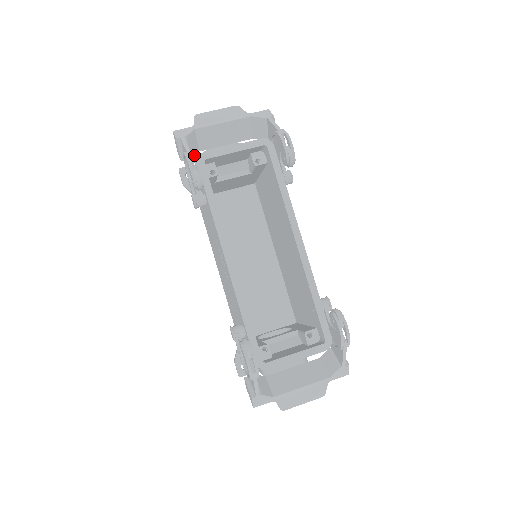
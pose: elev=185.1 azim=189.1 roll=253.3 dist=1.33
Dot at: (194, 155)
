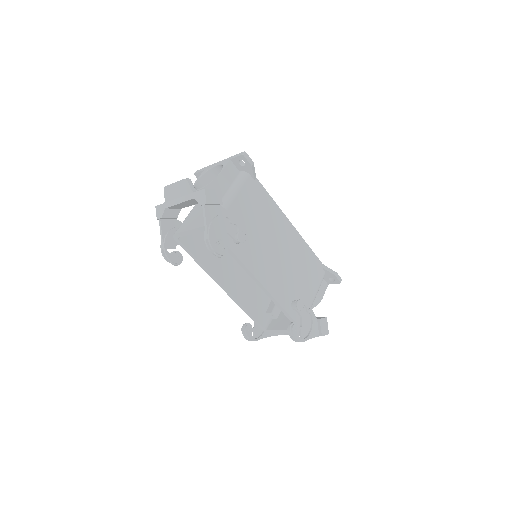
Dot at: (164, 250)
